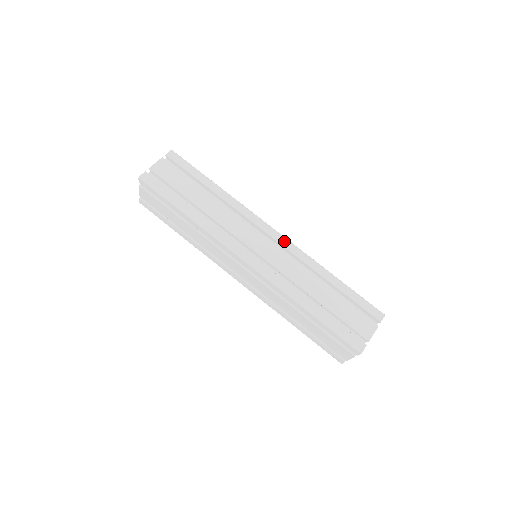
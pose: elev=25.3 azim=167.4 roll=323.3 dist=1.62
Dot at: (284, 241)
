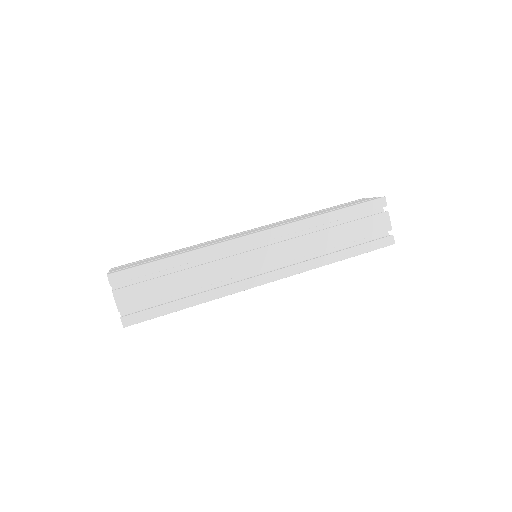
Dot at: (258, 228)
